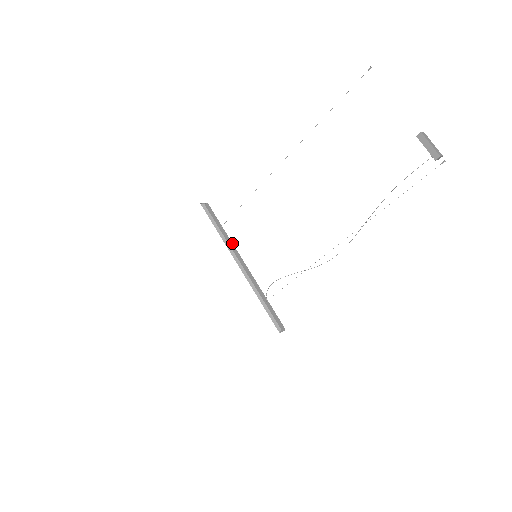
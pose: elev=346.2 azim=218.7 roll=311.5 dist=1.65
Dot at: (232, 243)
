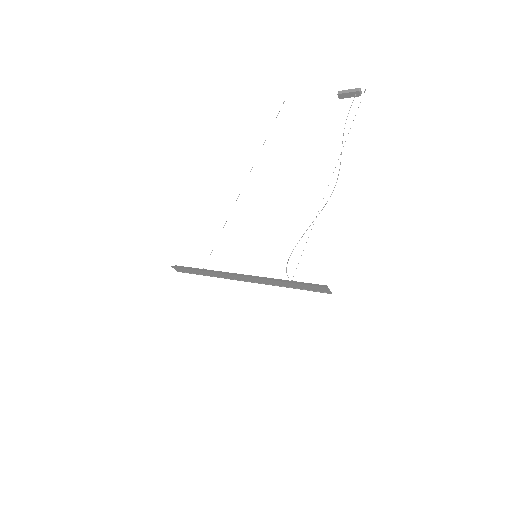
Dot at: occluded
